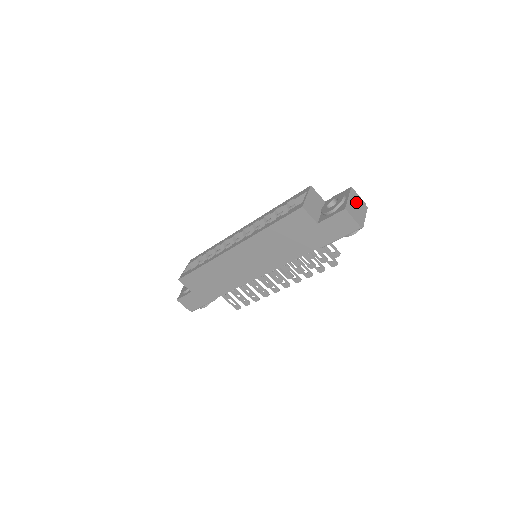
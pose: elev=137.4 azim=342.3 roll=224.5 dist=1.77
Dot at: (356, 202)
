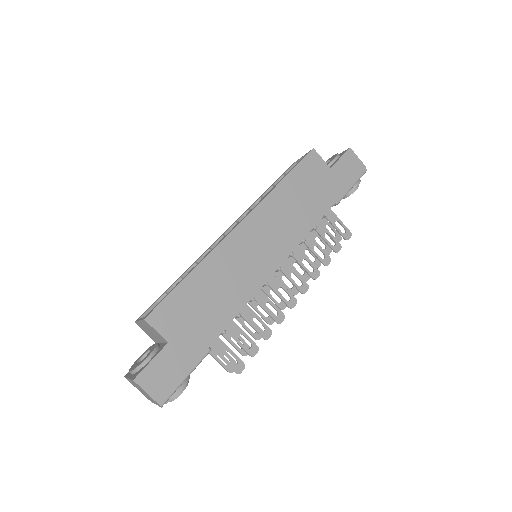
Dot at: occluded
